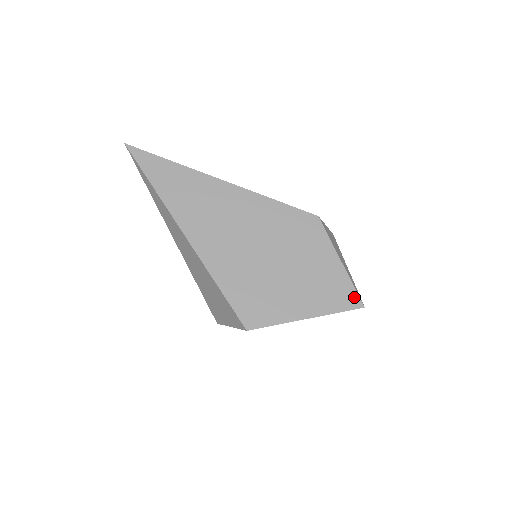
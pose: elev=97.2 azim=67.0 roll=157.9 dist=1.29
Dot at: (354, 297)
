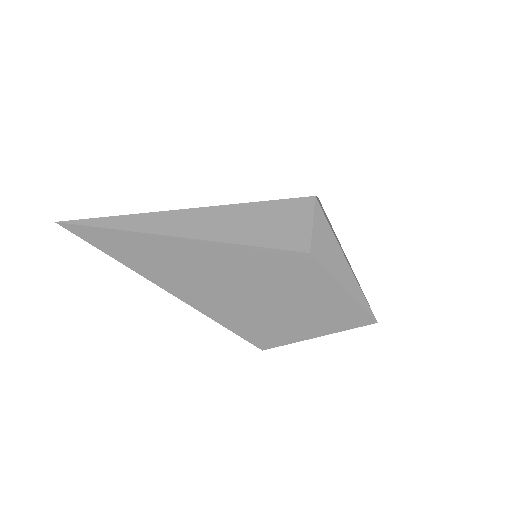
Dot at: (365, 317)
